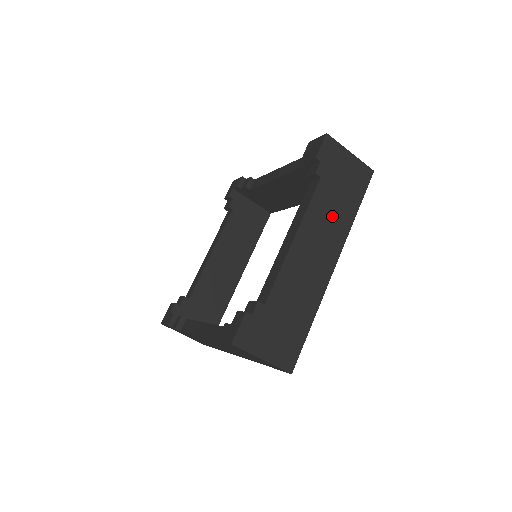
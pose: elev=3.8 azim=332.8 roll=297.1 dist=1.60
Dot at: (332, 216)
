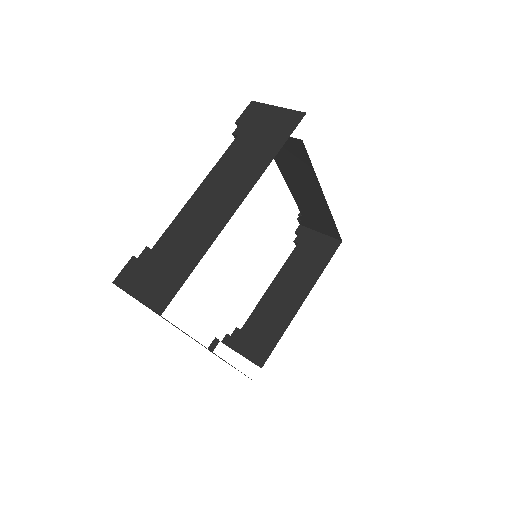
Dot at: (244, 164)
